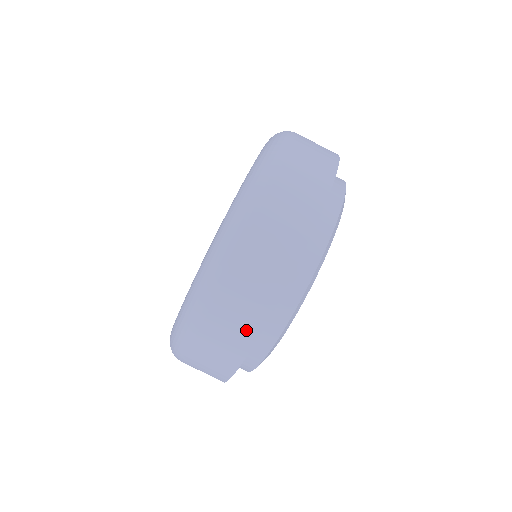
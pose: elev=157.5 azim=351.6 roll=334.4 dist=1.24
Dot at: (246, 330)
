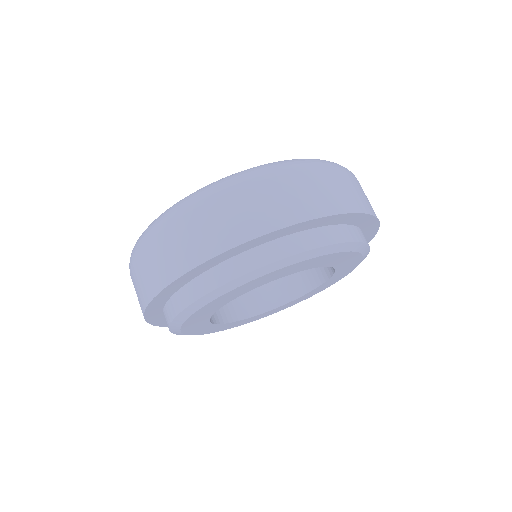
Dot at: (140, 304)
